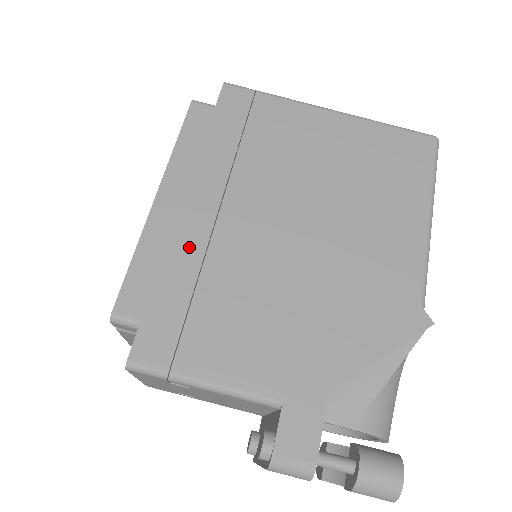
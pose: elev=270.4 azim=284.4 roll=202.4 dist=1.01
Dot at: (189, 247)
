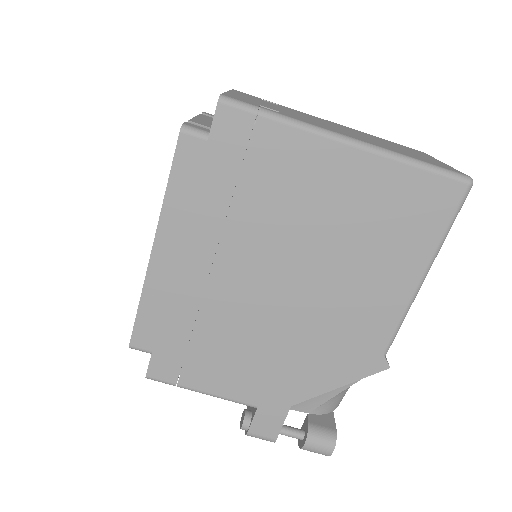
Dot at: (186, 298)
